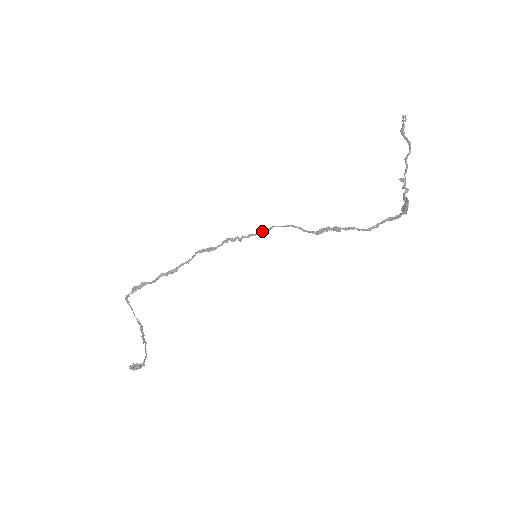
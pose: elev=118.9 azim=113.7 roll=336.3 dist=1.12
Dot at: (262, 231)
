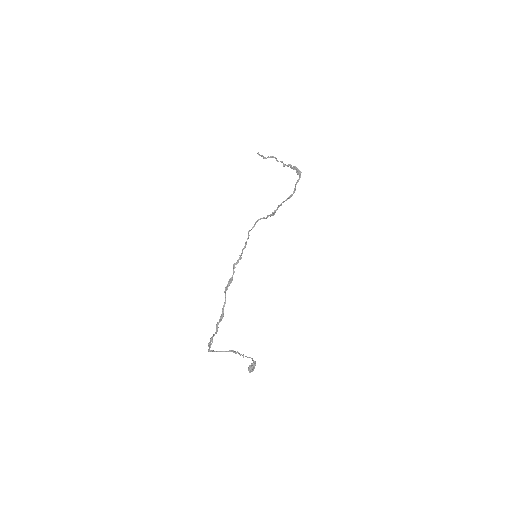
Dot at: (246, 241)
